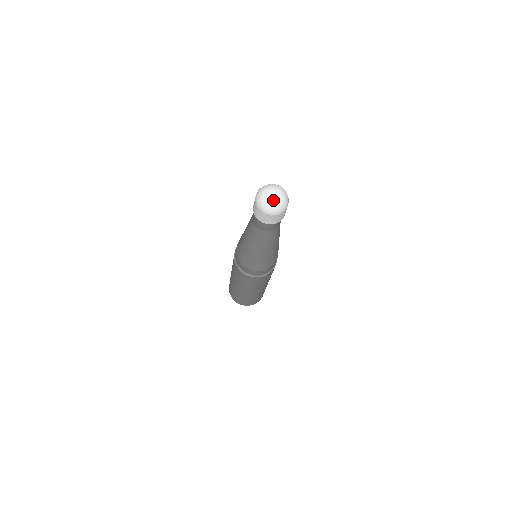
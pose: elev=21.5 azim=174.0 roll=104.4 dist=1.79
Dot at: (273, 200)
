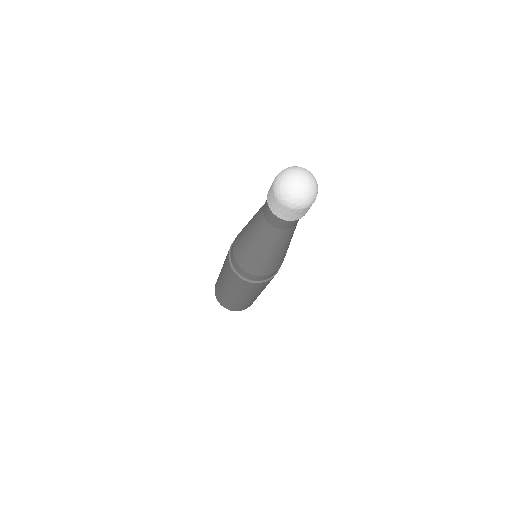
Dot at: (301, 189)
